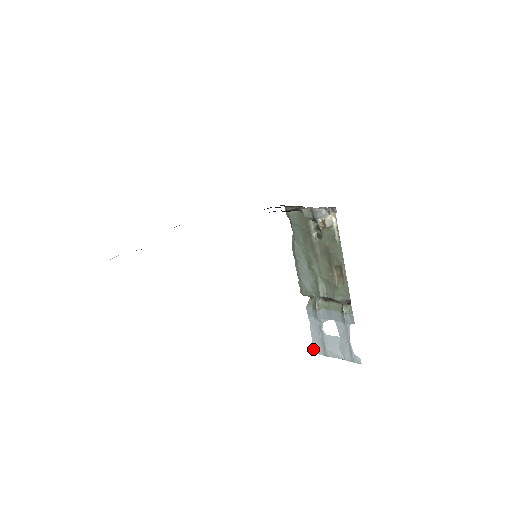
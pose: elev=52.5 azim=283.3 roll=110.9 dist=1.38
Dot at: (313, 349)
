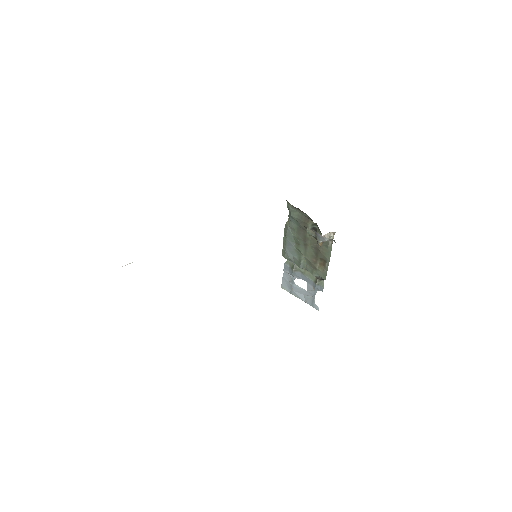
Dot at: (281, 285)
